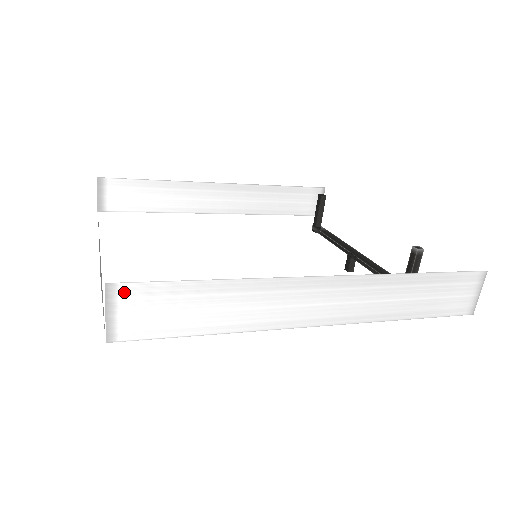
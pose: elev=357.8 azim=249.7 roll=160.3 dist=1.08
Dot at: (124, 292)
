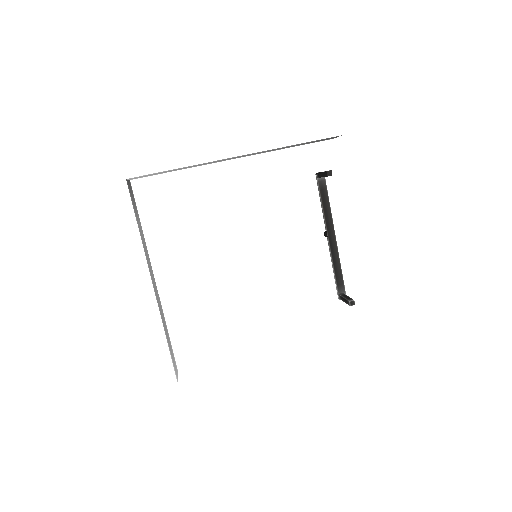
Dot at: occluded
